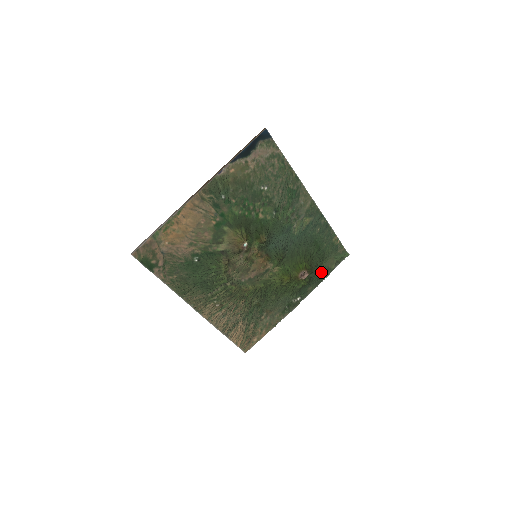
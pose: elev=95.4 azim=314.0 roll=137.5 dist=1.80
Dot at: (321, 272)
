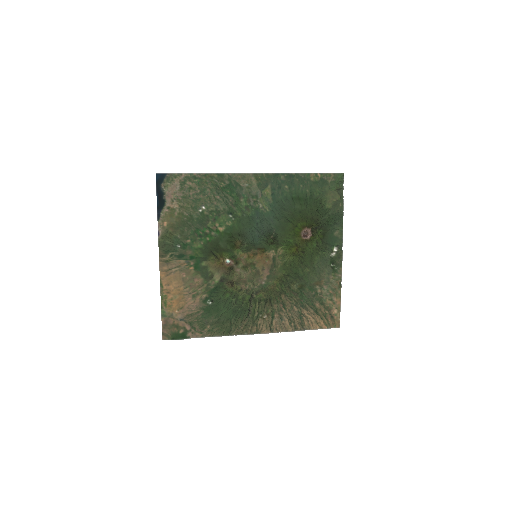
Dot at: (331, 212)
